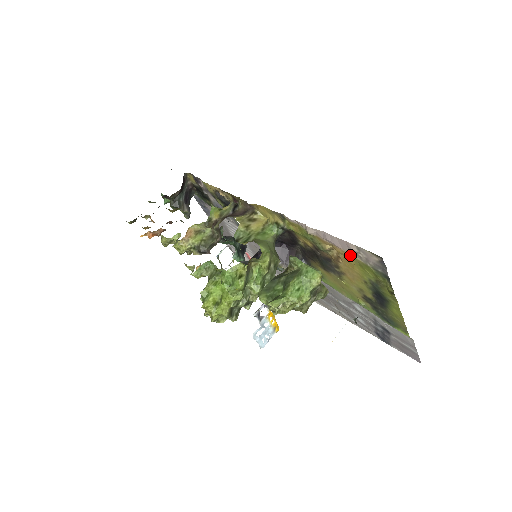
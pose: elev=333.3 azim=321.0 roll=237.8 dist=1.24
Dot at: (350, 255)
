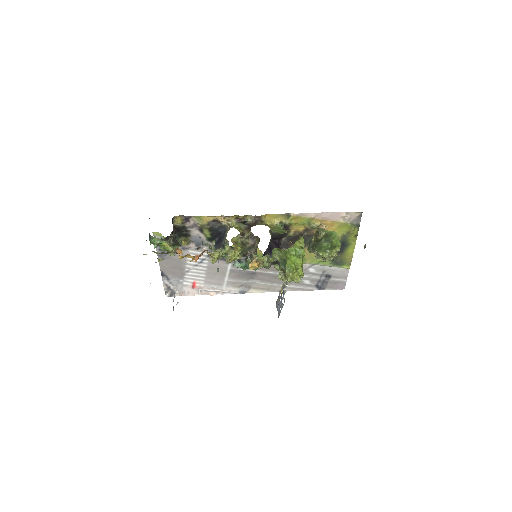
Dot at: (336, 222)
